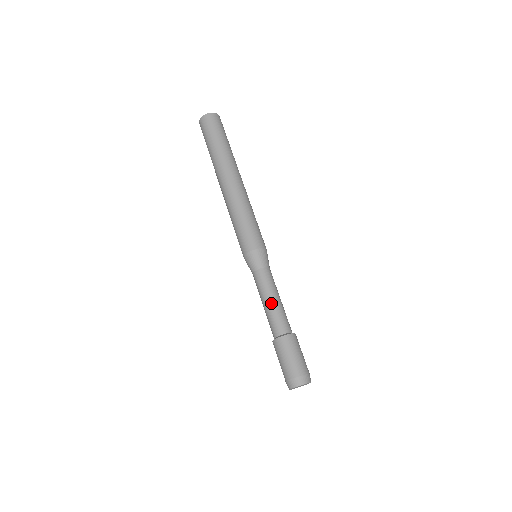
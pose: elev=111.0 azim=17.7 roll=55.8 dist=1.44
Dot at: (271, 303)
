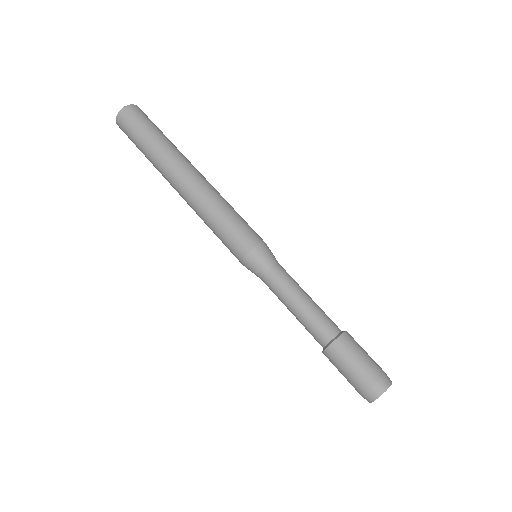
Dot at: (296, 311)
